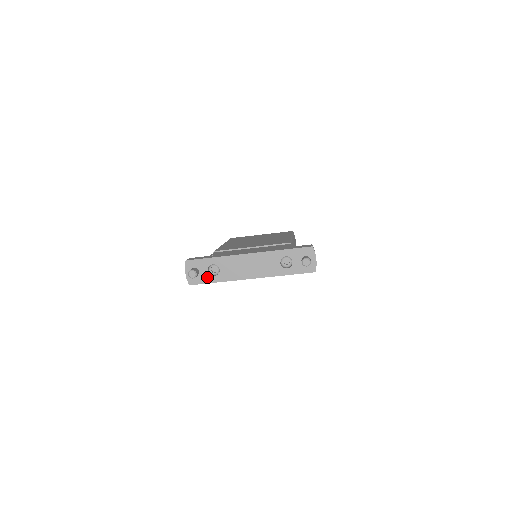
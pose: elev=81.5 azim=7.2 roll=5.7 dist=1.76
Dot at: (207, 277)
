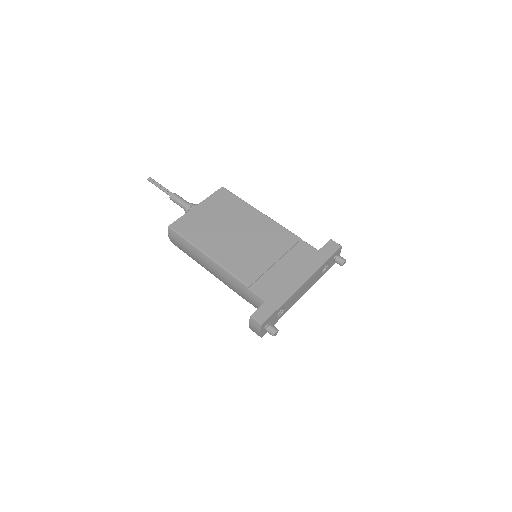
Dot at: (275, 321)
